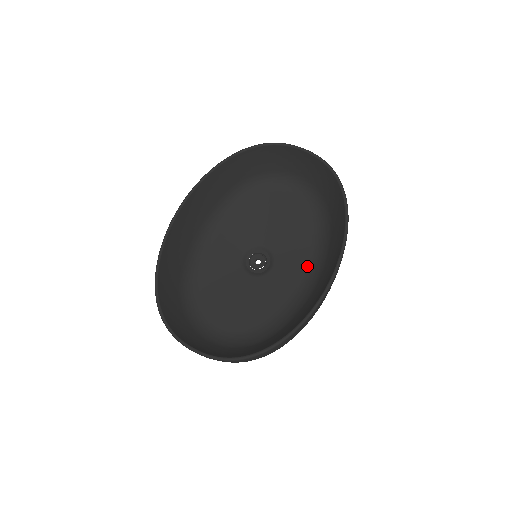
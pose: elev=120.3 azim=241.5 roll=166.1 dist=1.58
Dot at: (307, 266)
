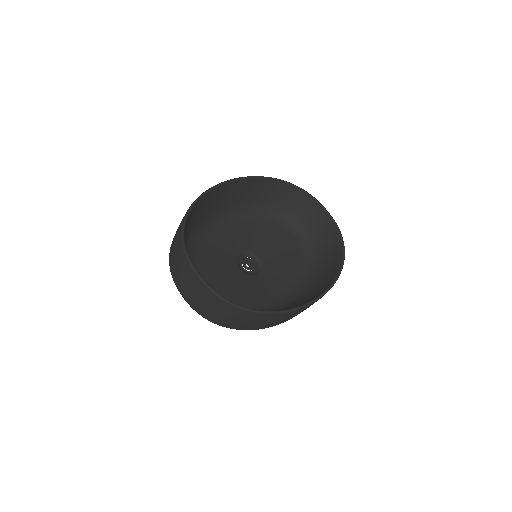
Dot at: (287, 289)
